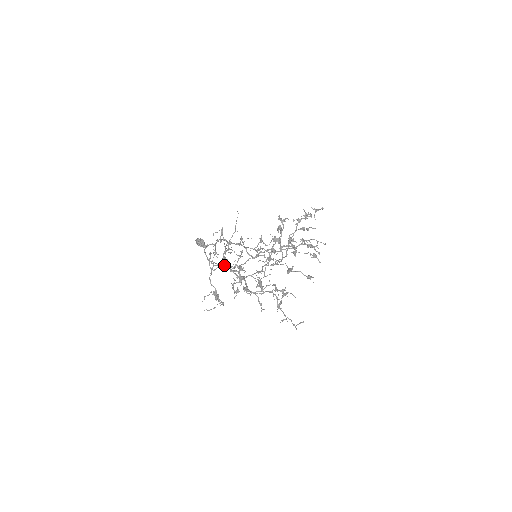
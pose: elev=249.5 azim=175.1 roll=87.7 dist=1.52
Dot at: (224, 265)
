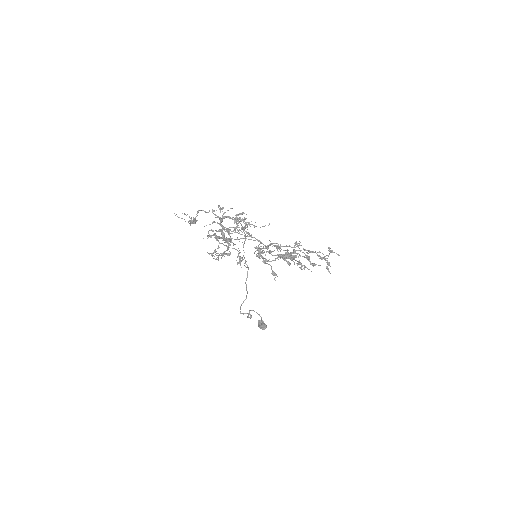
Dot at: (219, 217)
